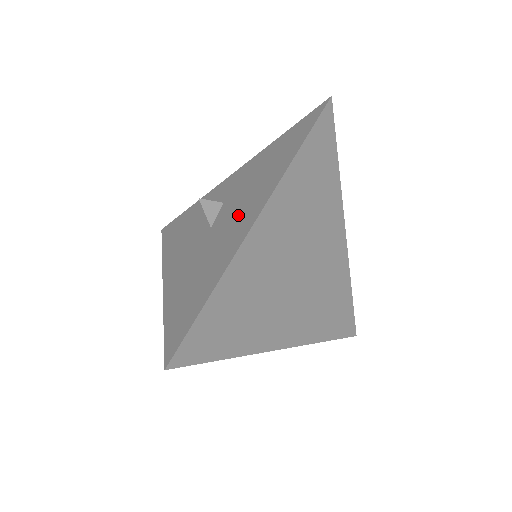
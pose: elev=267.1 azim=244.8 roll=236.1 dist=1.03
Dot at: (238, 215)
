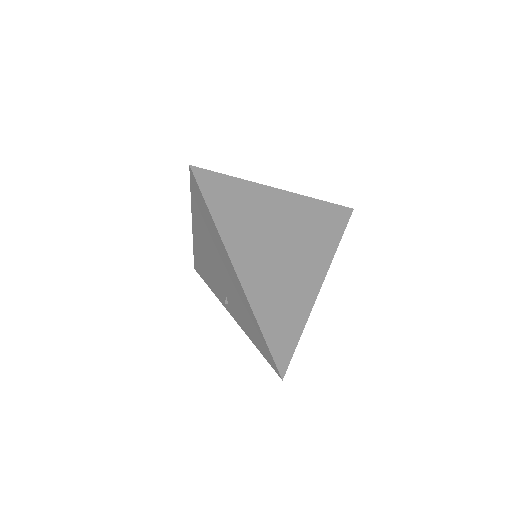
Dot at: occluded
